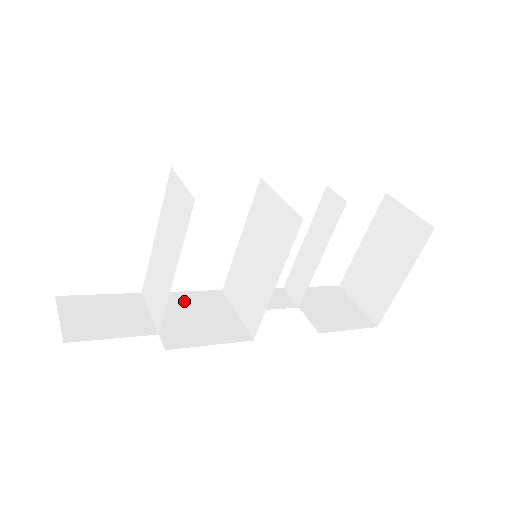
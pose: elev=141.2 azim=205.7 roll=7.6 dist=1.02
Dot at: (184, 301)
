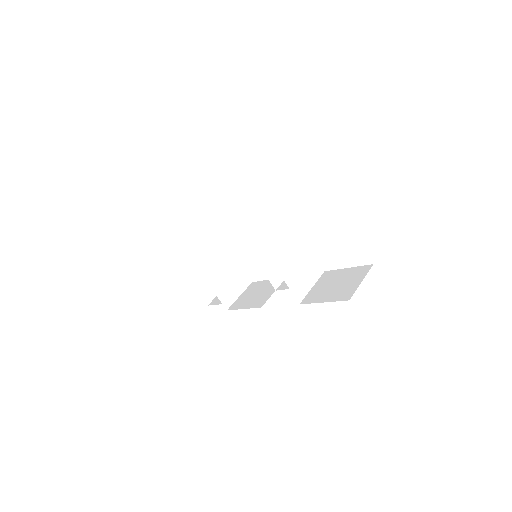
Dot at: (262, 285)
